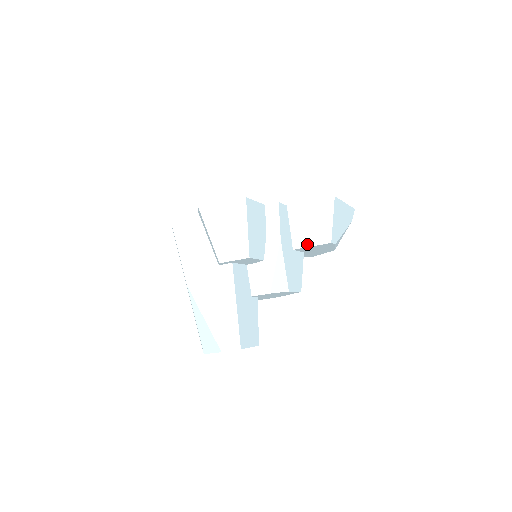
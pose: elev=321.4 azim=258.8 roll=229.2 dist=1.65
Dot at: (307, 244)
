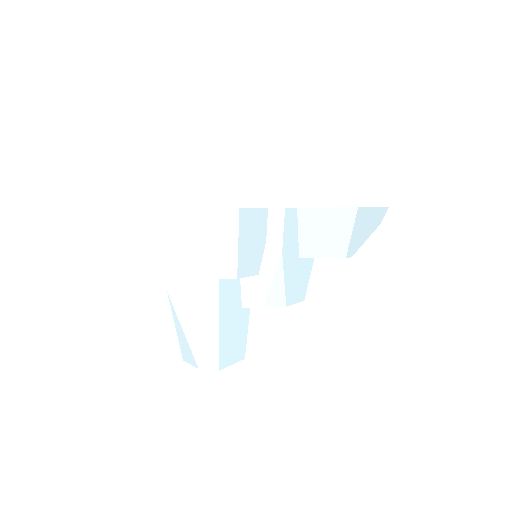
Dot at: (317, 254)
